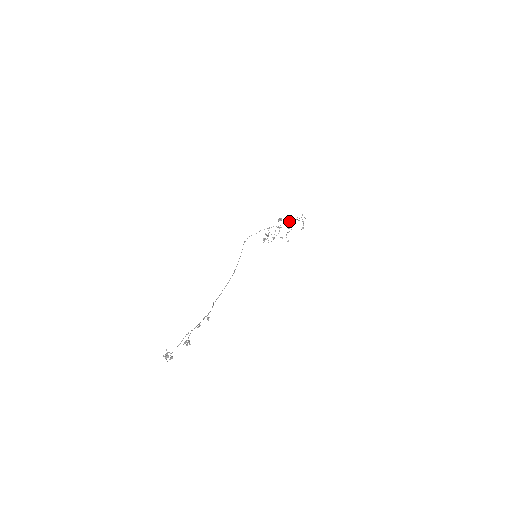
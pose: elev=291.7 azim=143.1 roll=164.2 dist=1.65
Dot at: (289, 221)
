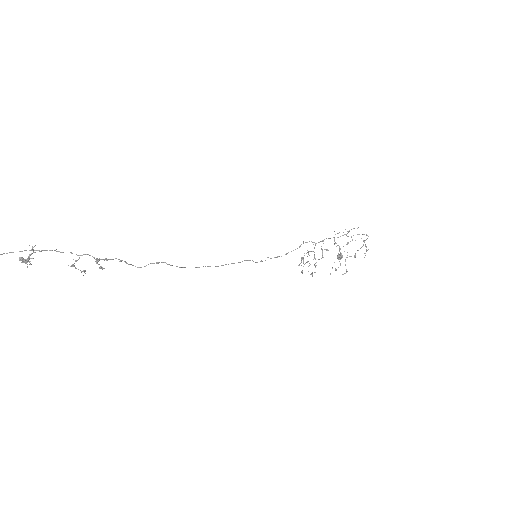
Dot at: occluded
